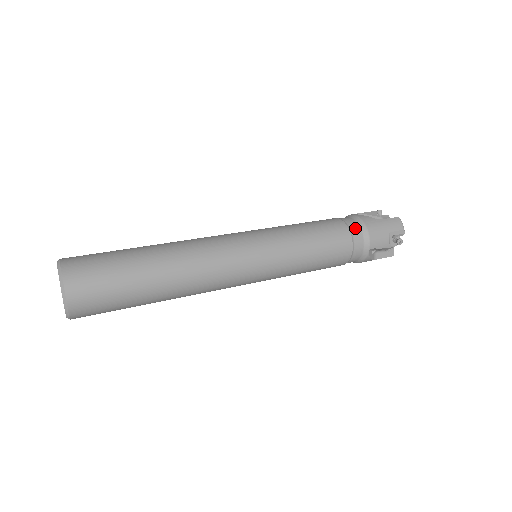
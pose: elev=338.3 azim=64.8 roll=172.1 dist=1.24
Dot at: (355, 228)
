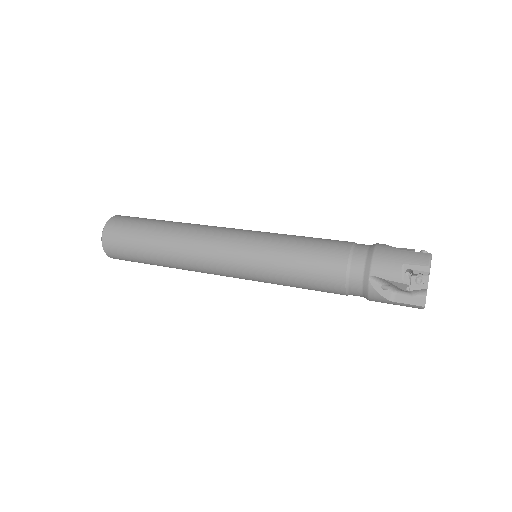
Dot at: (361, 250)
